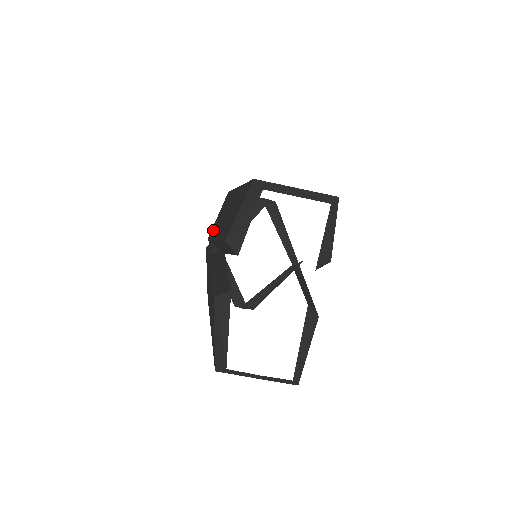
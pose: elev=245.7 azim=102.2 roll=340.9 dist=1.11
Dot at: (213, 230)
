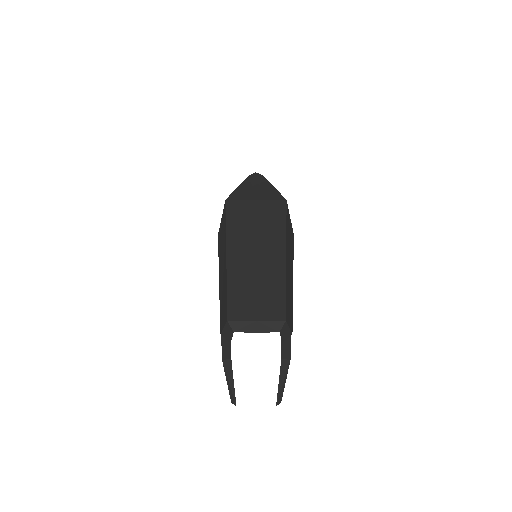
Dot at: (219, 242)
